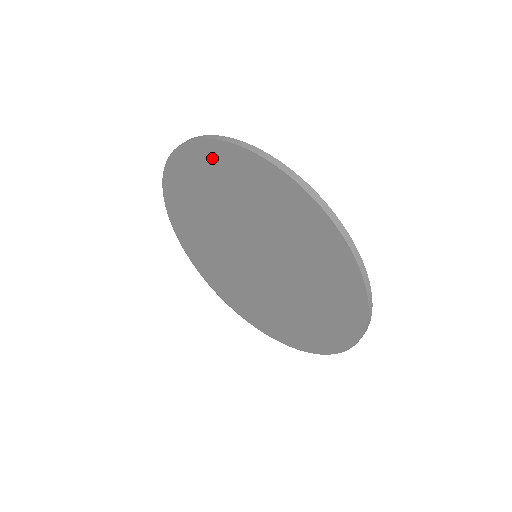
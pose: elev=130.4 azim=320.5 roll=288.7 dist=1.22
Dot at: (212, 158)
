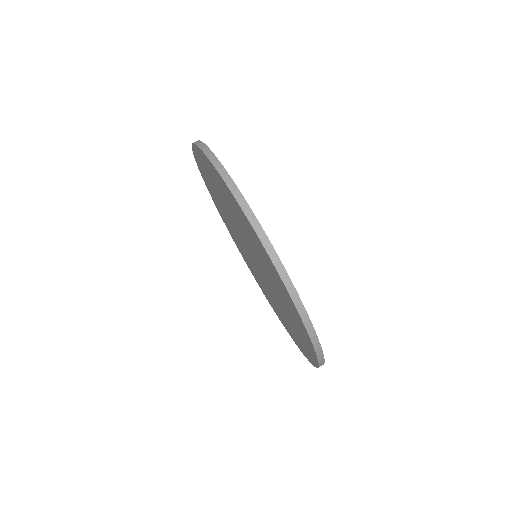
Dot at: (277, 278)
